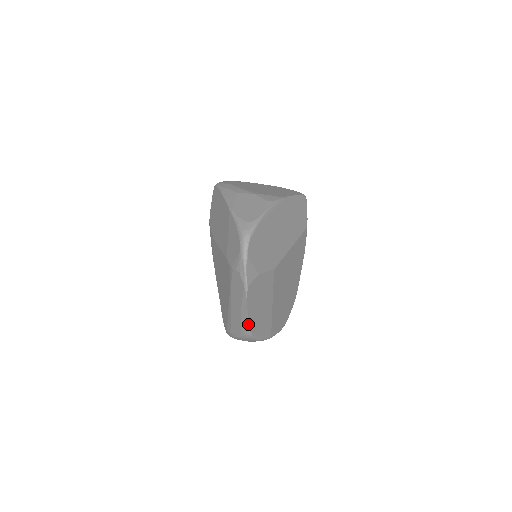
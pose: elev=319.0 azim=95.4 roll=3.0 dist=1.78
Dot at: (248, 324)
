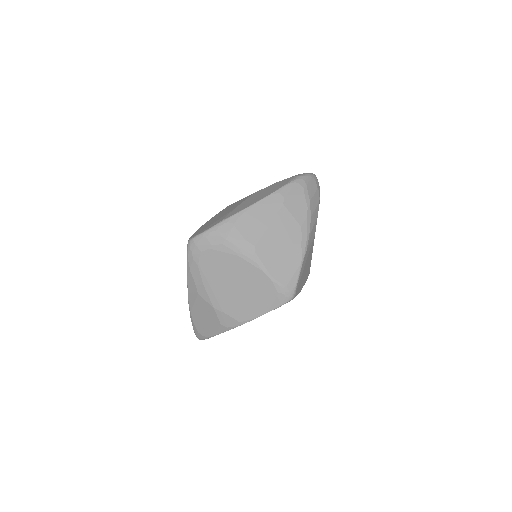
Dot at: occluded
